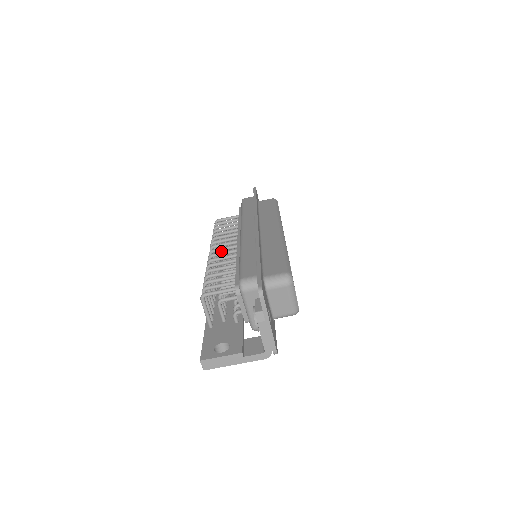
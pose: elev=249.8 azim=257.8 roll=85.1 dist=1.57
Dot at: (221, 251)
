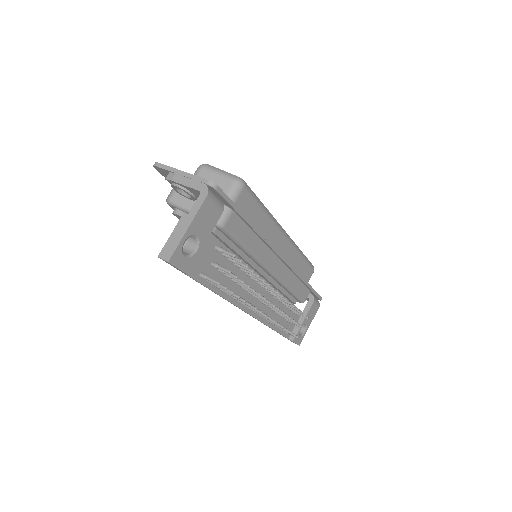
Dot at: occluded
